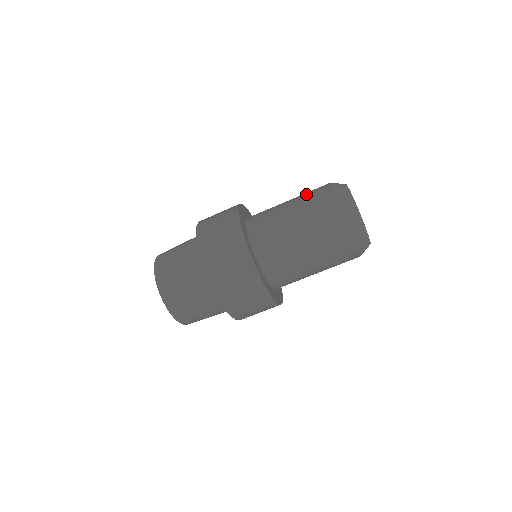
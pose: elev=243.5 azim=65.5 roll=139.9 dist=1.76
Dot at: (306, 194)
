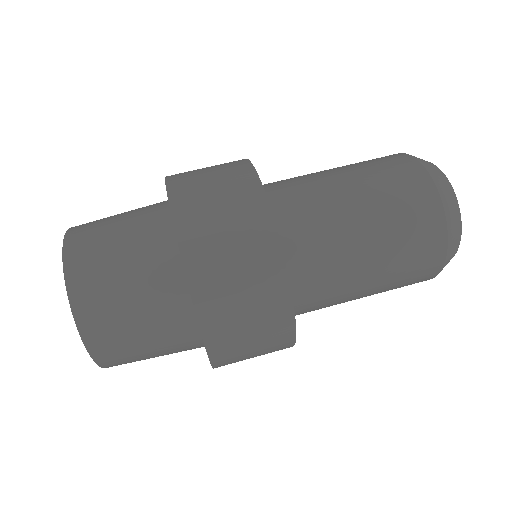
Dot at: occluded
